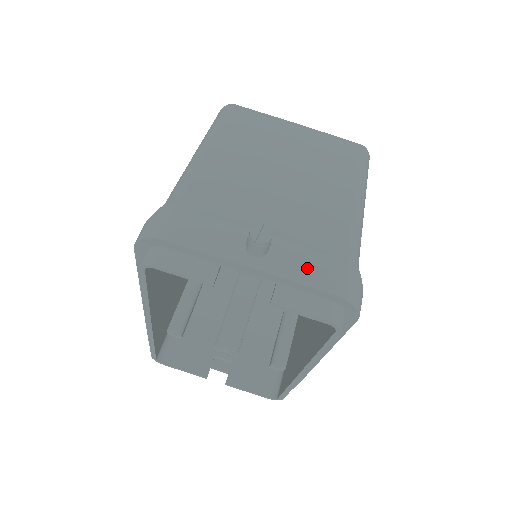
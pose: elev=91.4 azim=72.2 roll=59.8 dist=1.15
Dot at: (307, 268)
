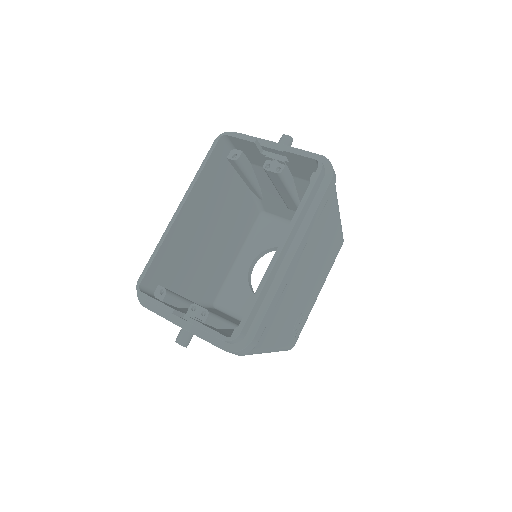
Dot at: occluded
